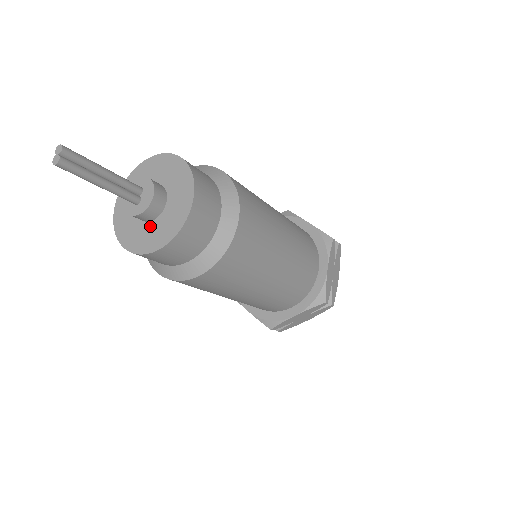
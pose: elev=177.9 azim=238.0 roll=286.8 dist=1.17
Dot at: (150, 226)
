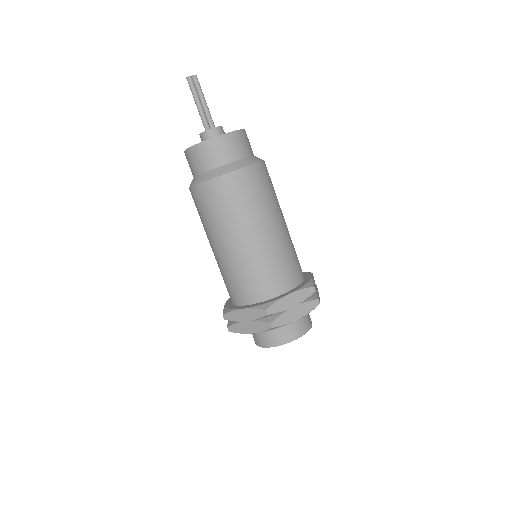
Dot at: occluded
